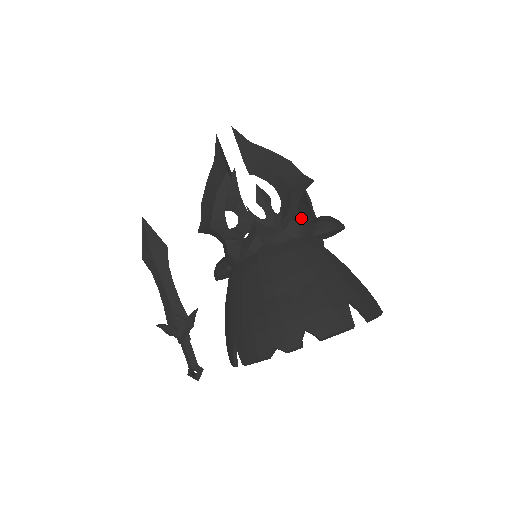
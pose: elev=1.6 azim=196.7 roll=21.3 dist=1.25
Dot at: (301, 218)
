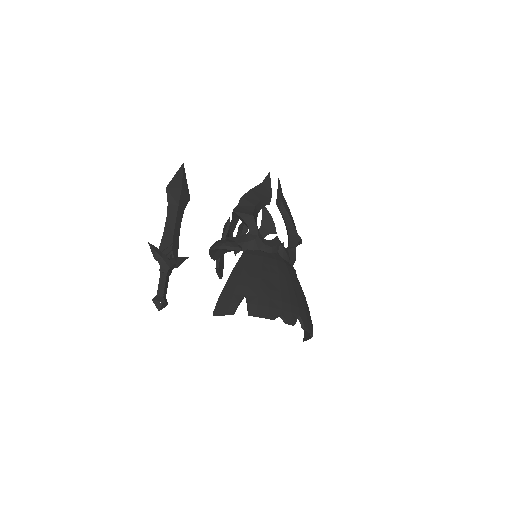
Dot at: occluded
